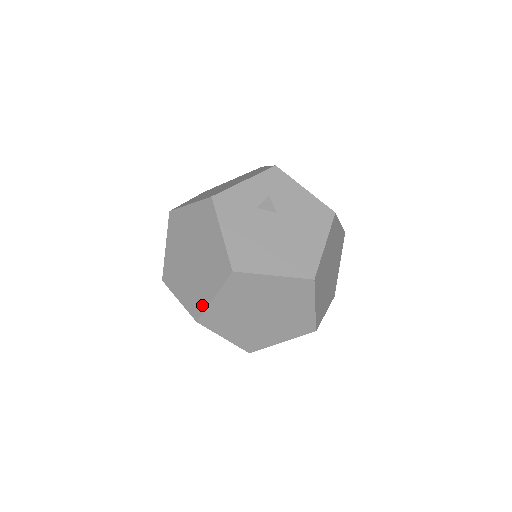
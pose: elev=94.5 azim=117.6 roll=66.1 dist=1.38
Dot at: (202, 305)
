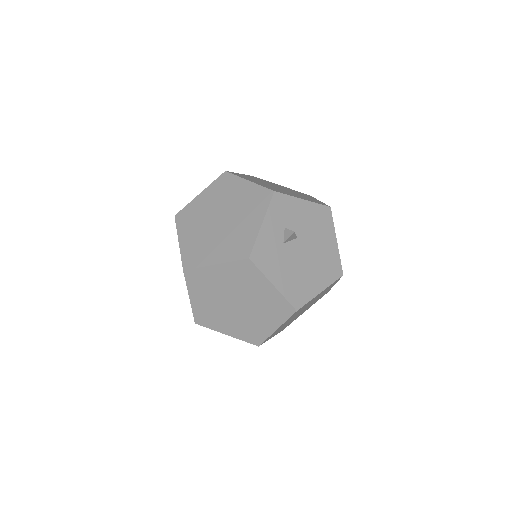
Dot at: (263, 336)
